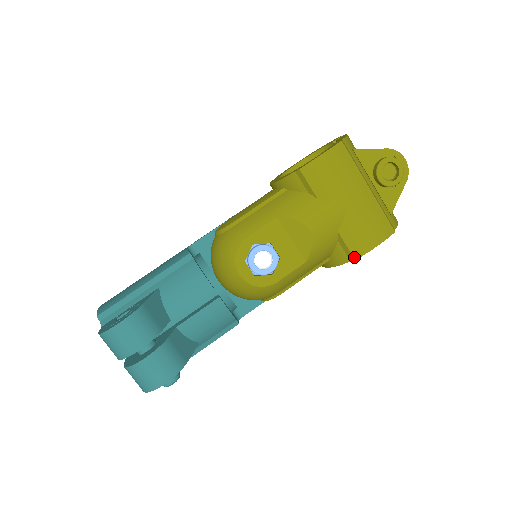
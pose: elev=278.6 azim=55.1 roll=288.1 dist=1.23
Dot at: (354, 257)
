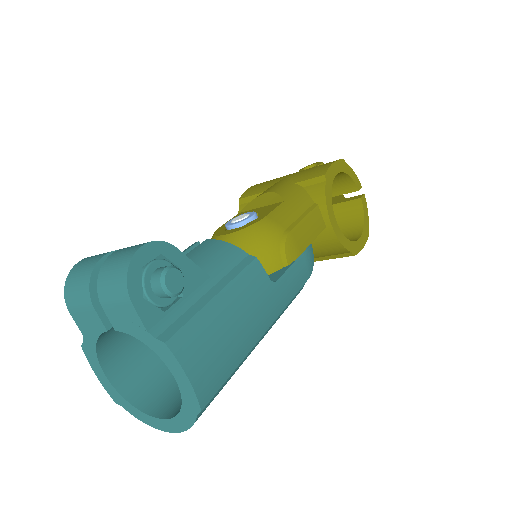
Dot at: (322, 175)
